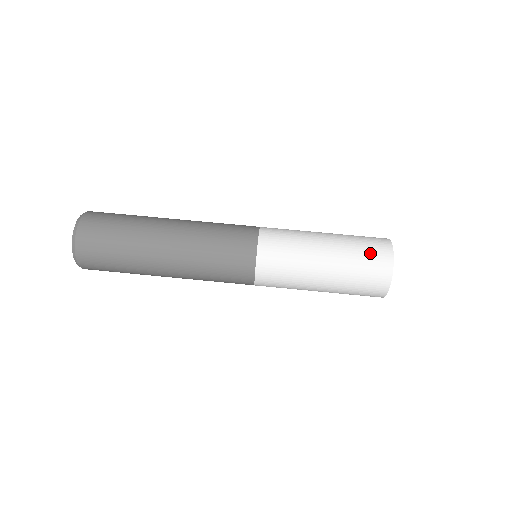
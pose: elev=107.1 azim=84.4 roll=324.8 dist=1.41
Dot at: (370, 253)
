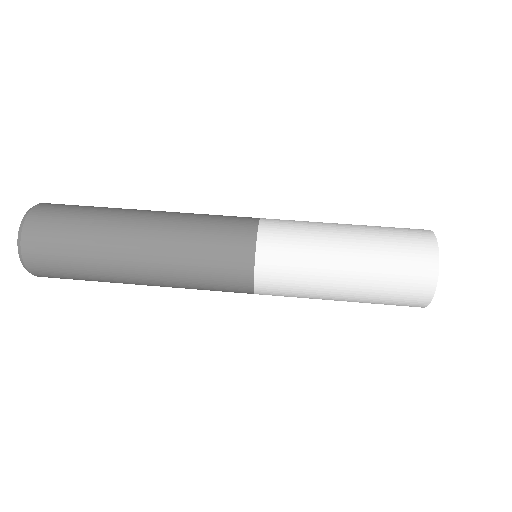
Dot at: occluded
